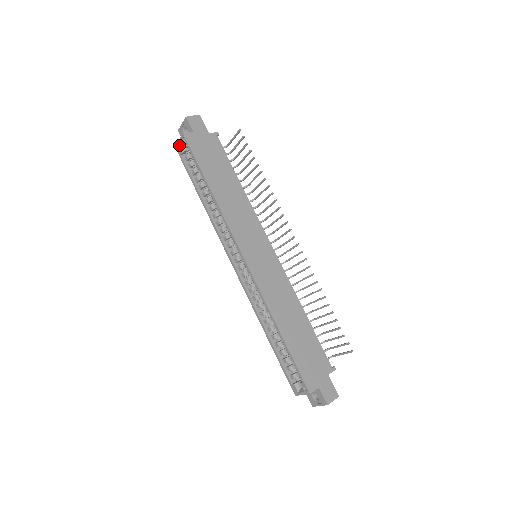
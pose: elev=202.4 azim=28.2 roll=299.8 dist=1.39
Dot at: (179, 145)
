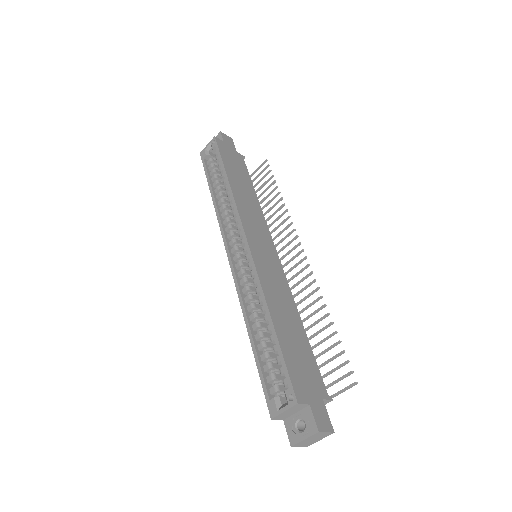
Dot at: (205, 150)
